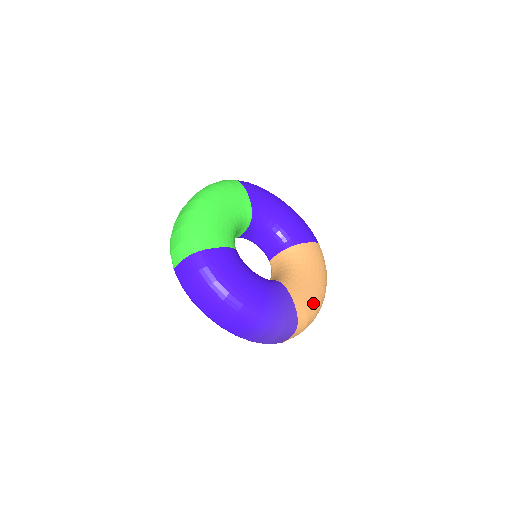
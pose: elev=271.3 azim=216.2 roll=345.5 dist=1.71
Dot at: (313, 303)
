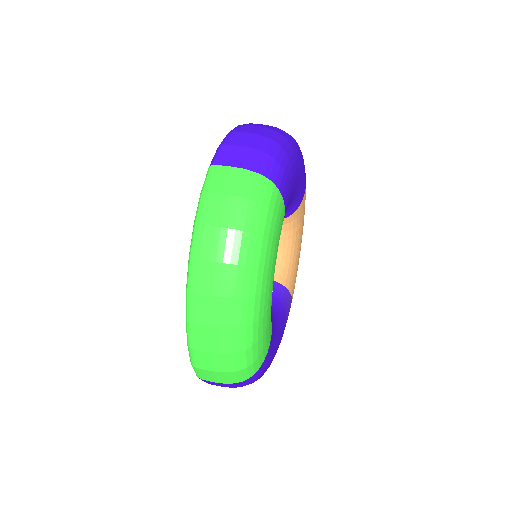
Dot at: occluded
